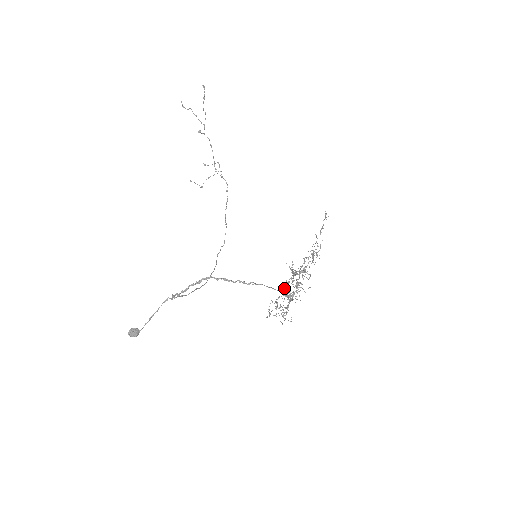
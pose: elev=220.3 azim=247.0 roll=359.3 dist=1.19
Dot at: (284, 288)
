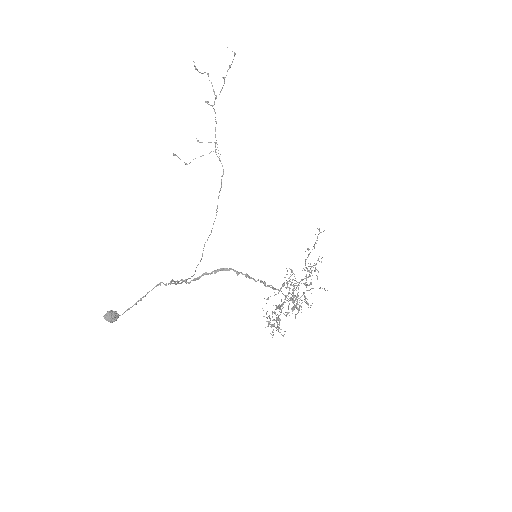
Dot at: occluded
